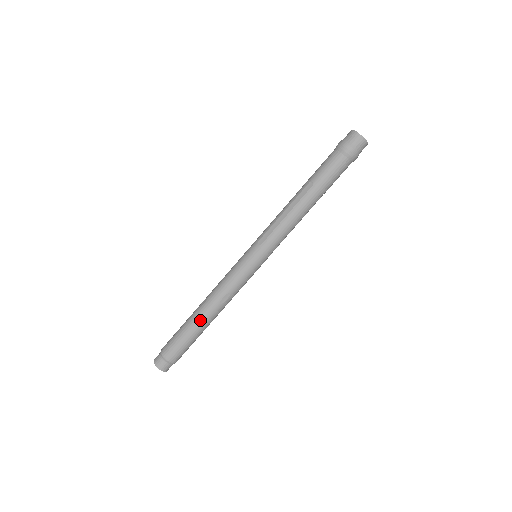
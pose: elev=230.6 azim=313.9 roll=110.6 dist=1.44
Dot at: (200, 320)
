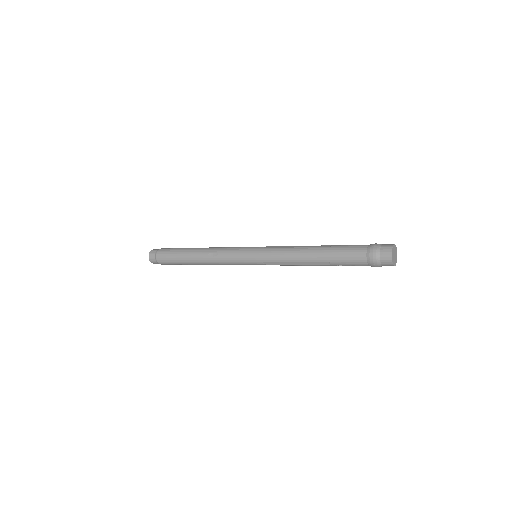
Dot at: (192, 251)
